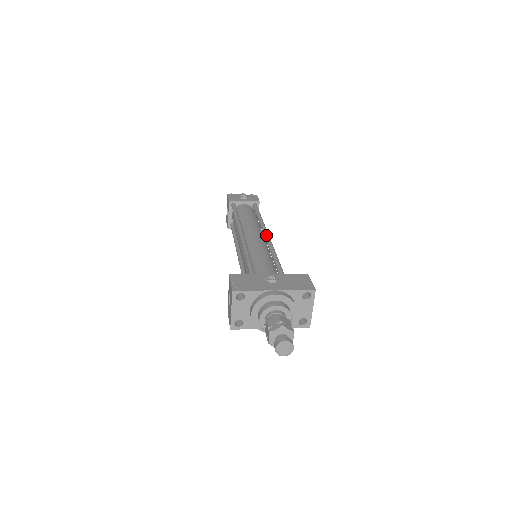
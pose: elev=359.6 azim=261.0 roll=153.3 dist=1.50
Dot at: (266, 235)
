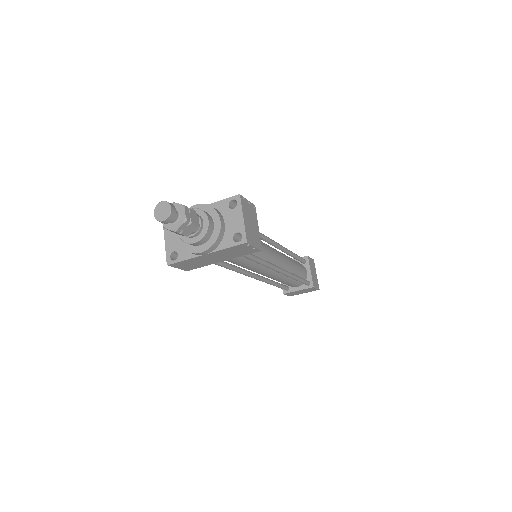
Dot at: occluded
